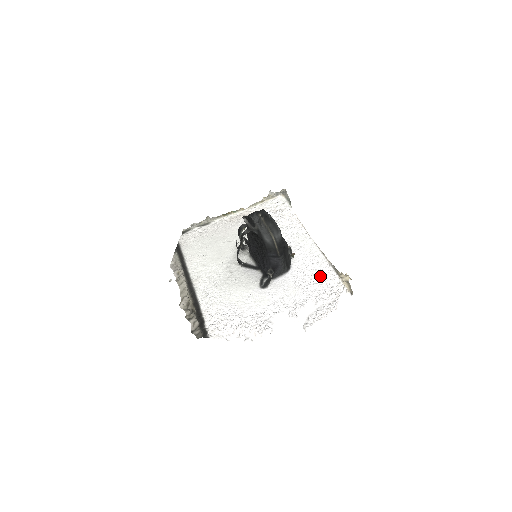
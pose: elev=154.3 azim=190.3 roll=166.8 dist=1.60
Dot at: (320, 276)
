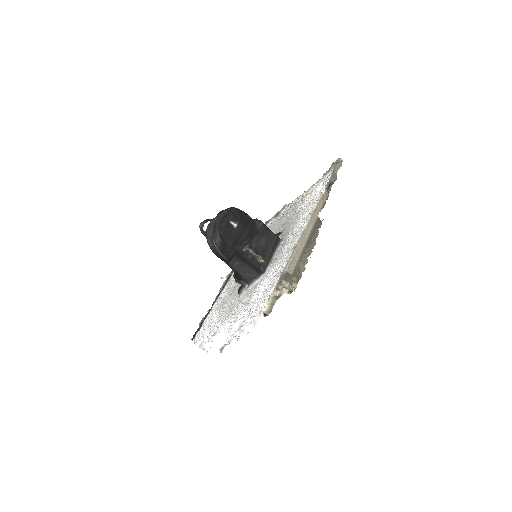
Dot at: (268, 286)
